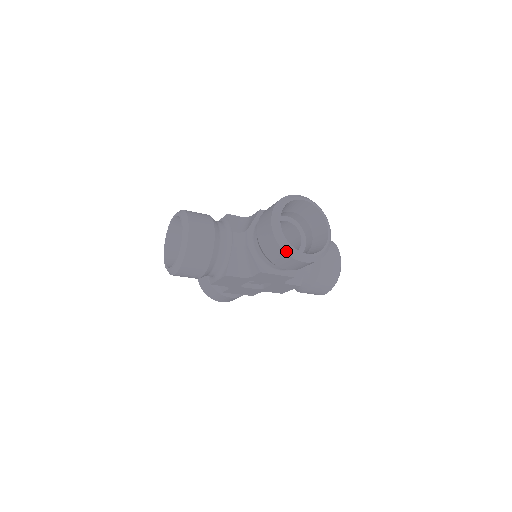
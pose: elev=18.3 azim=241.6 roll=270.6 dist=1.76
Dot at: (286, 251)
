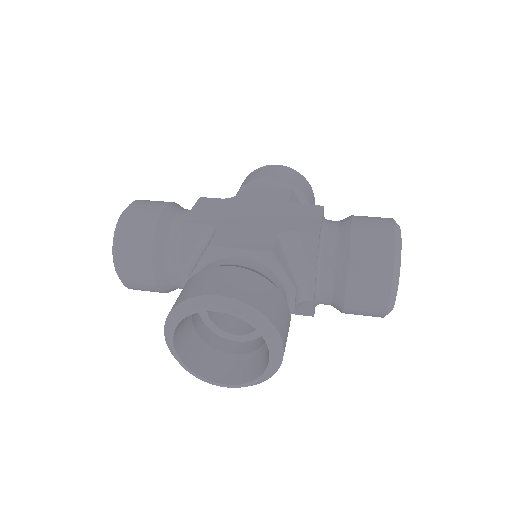
Dot at: (193, 374)
